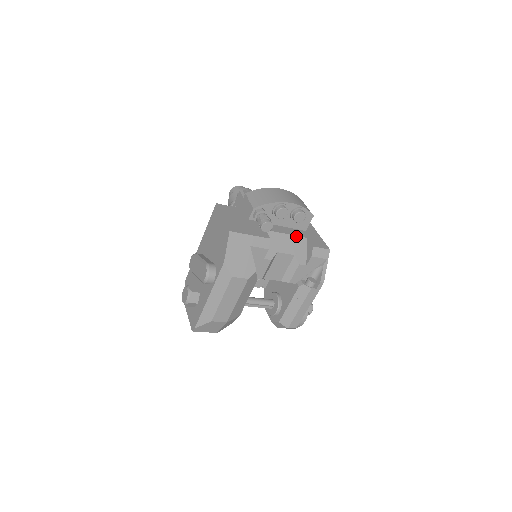
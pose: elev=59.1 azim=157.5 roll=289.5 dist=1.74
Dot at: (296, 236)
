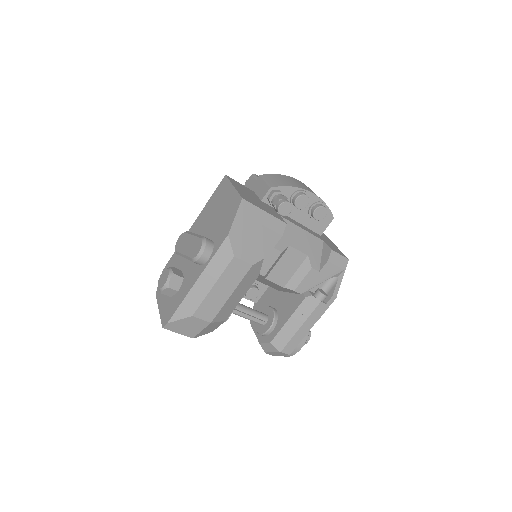
Dot at: (312, 235)
